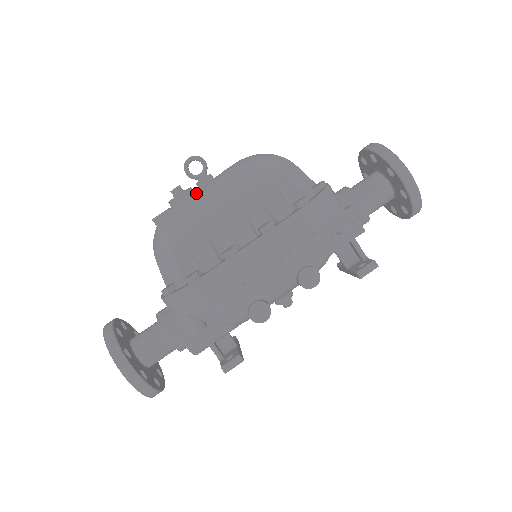
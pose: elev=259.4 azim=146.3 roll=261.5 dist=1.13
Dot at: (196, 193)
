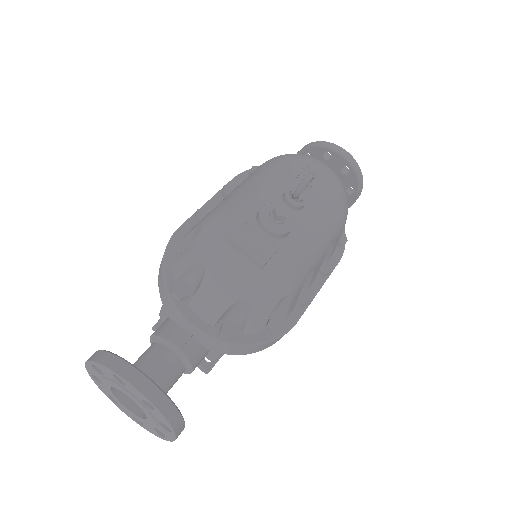
Dot at: (301, 228)
